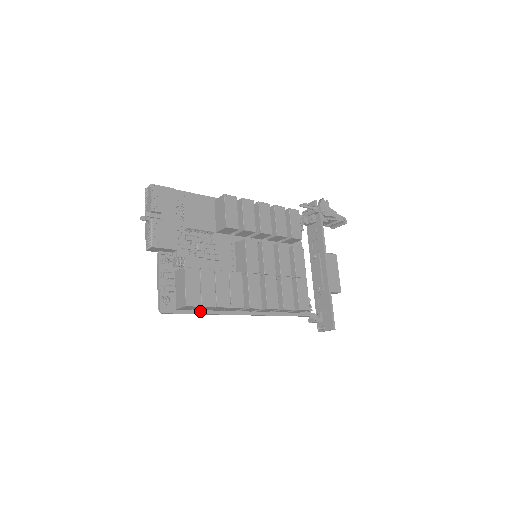
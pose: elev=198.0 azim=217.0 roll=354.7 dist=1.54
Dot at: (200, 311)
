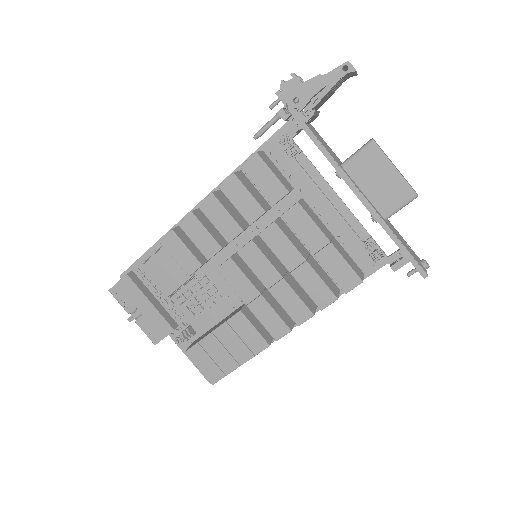
Dot at: occluded
